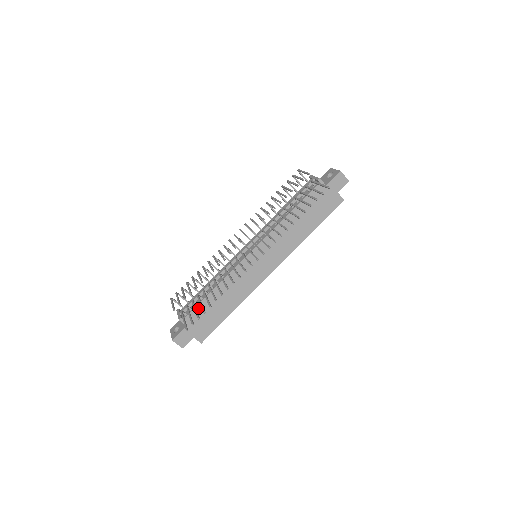
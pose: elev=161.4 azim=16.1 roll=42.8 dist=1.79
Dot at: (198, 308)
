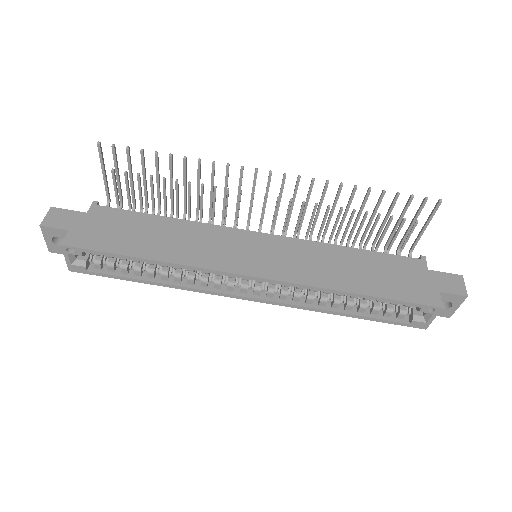
Dot at: (127, 214)
